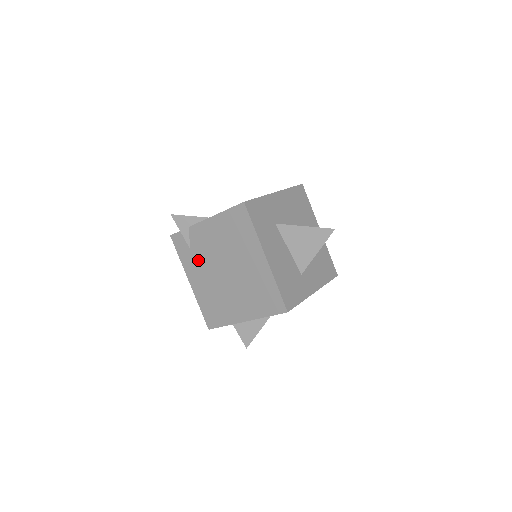
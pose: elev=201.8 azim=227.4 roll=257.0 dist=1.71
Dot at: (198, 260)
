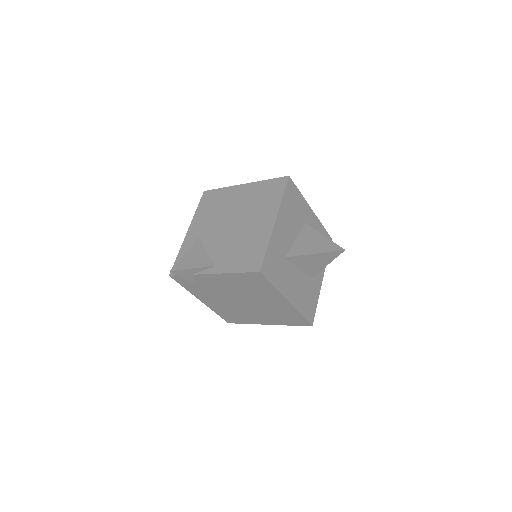
Dot at: (208, 292)
